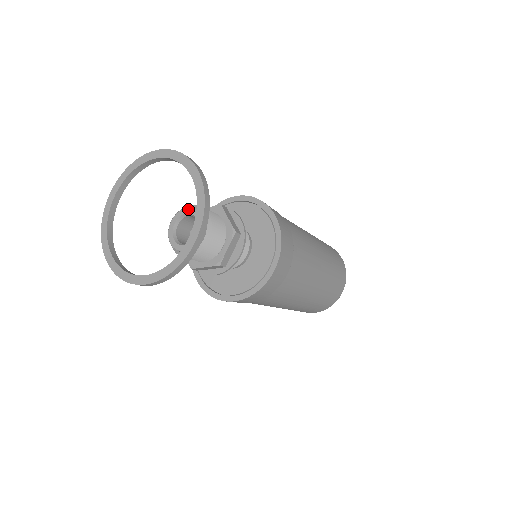
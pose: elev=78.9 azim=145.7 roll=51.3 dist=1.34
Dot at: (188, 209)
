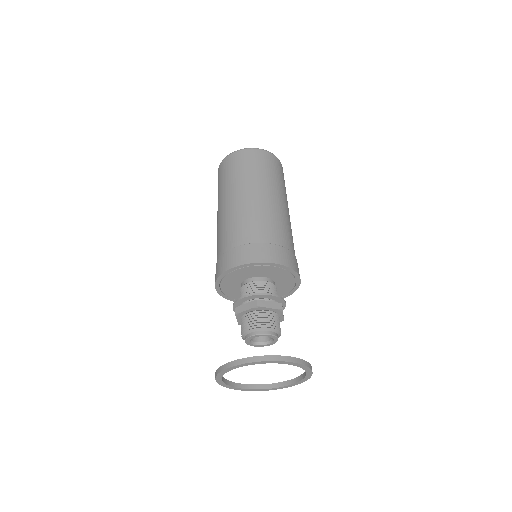
Dot at: (270, 336)
